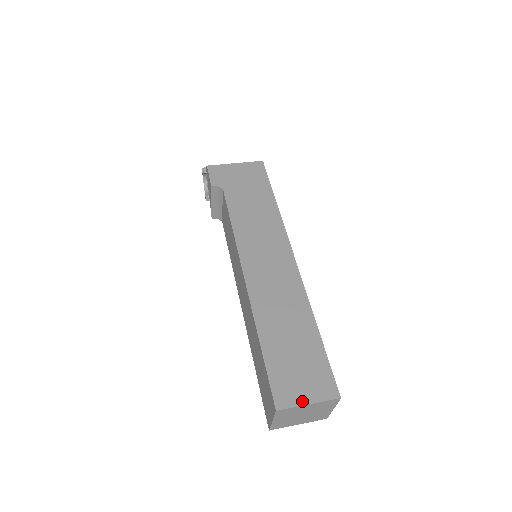
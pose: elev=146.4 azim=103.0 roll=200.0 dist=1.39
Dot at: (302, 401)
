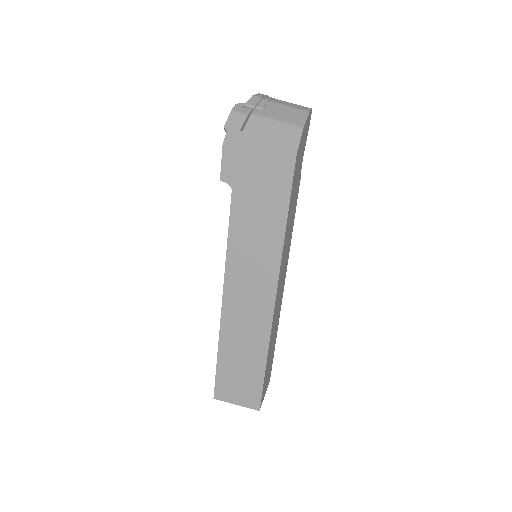
Dot at: (232, 401)
